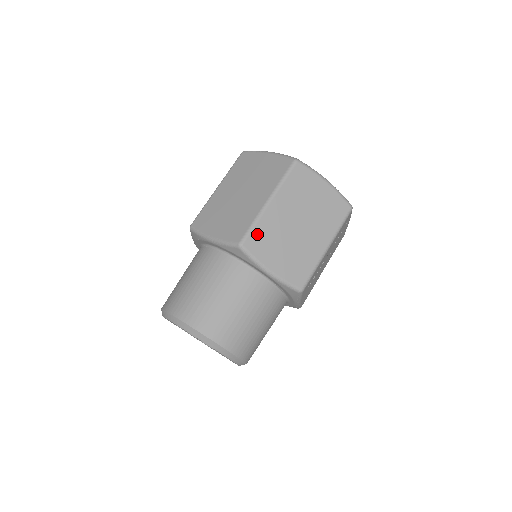
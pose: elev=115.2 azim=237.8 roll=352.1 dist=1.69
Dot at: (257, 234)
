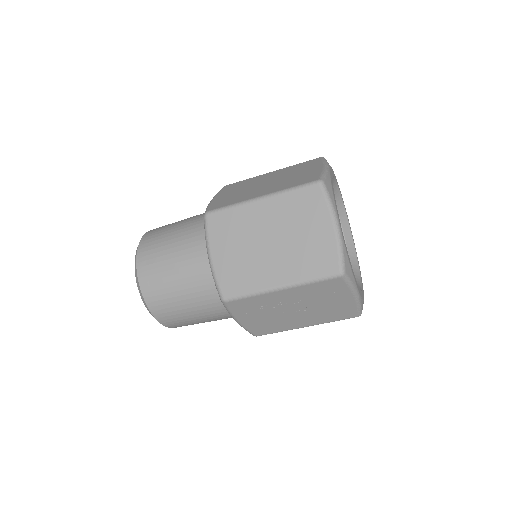
Dot at: (226, 217)
